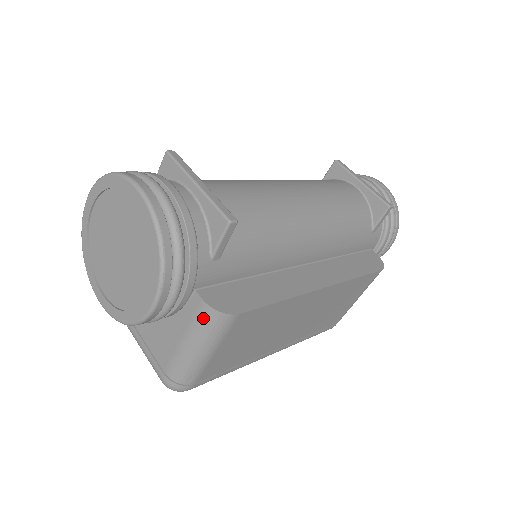
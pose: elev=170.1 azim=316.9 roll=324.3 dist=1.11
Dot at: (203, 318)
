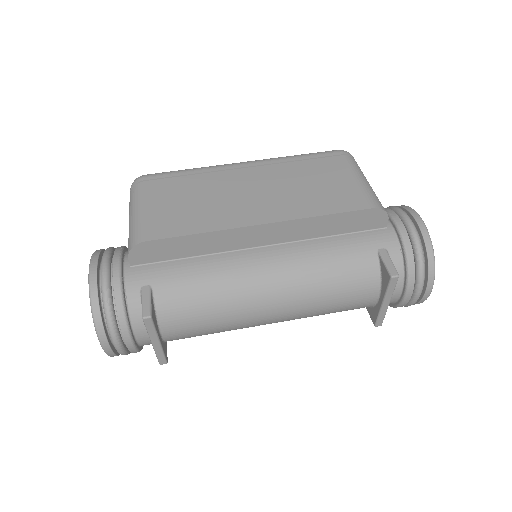
Dot at: occluded
